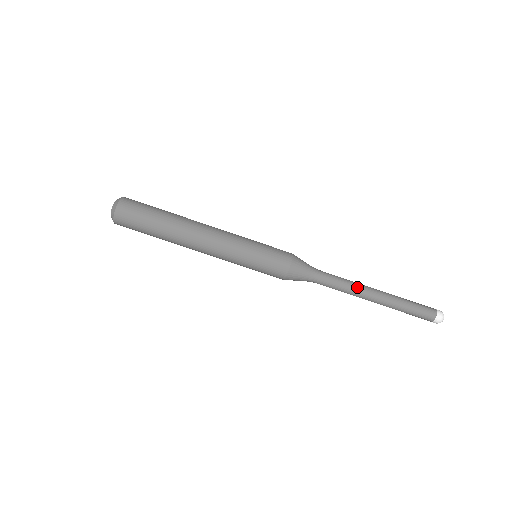
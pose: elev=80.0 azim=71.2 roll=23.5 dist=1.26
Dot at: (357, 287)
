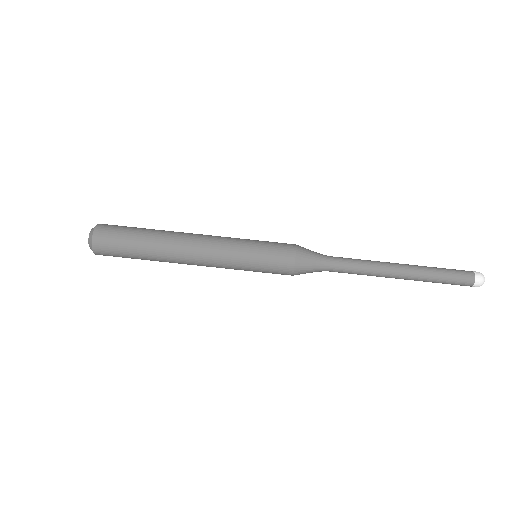
Dot at: (376, 268)
